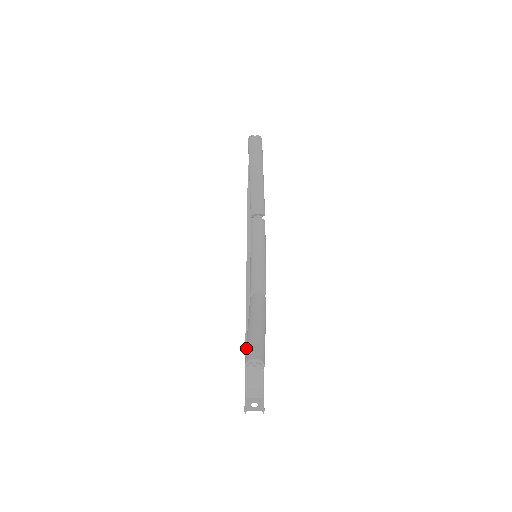
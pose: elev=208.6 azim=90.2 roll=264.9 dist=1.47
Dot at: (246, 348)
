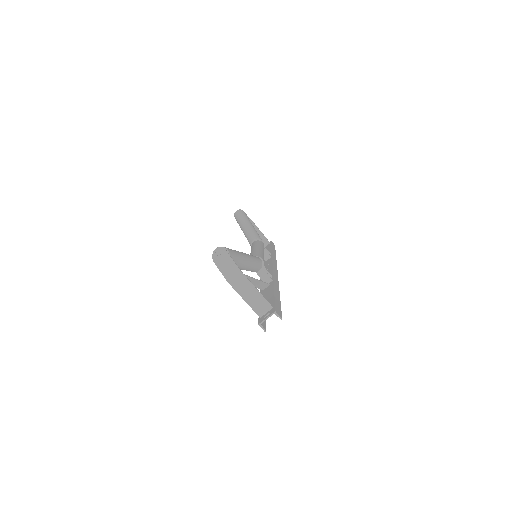
Dot at: occluded
